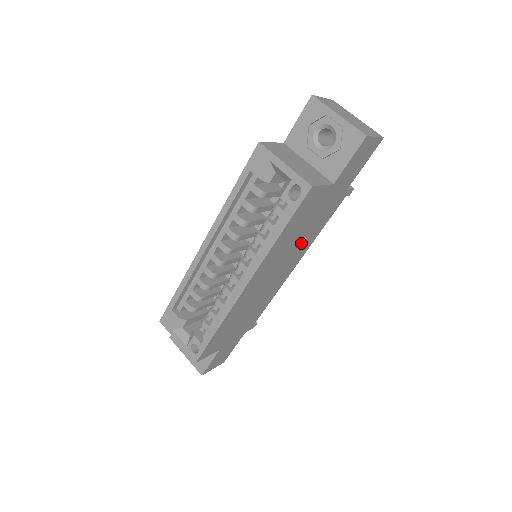
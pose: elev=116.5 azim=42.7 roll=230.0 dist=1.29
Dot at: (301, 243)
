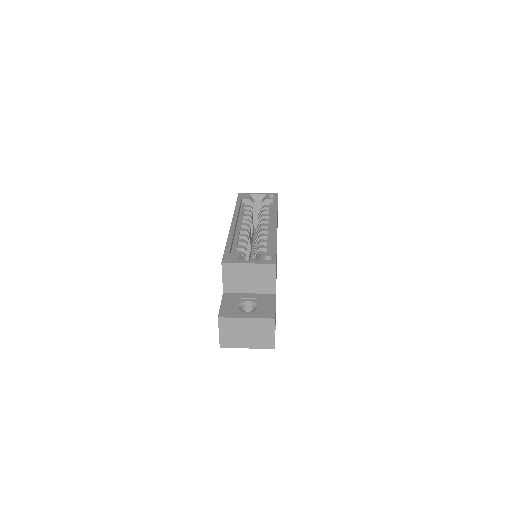
Dot at: occluded
